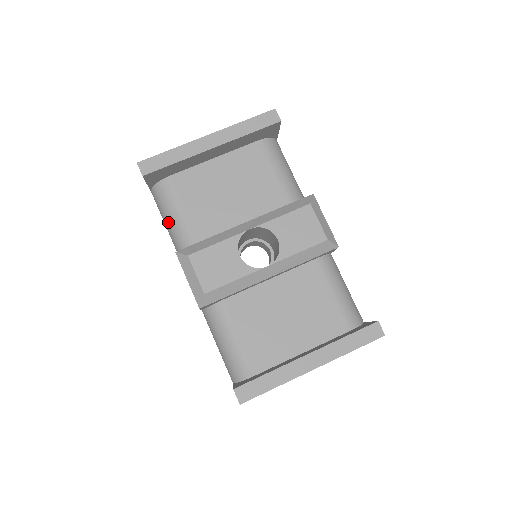
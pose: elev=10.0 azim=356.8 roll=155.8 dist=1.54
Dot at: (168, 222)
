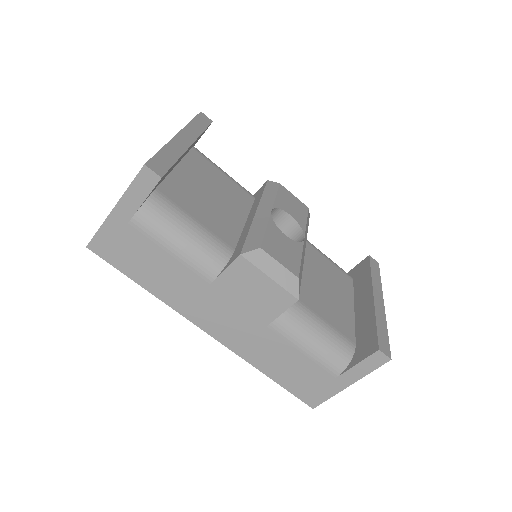
Dot at: (184, 242)
